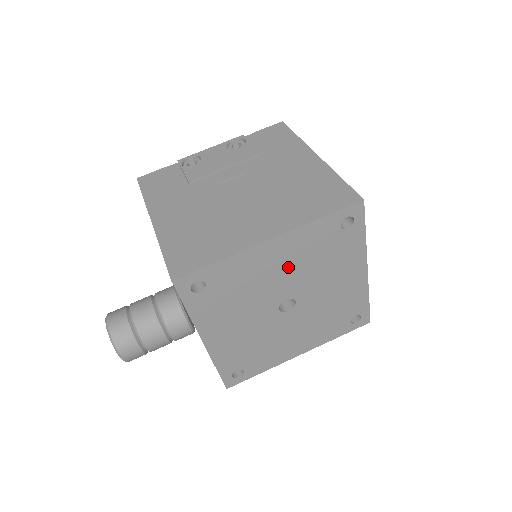
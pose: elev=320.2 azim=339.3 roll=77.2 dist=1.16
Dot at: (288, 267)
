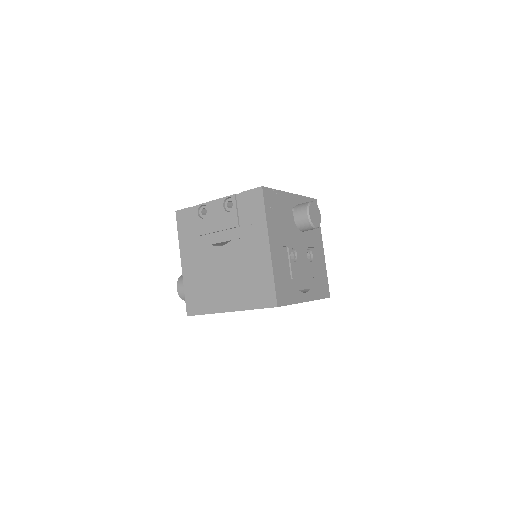
Dot at: occluded
